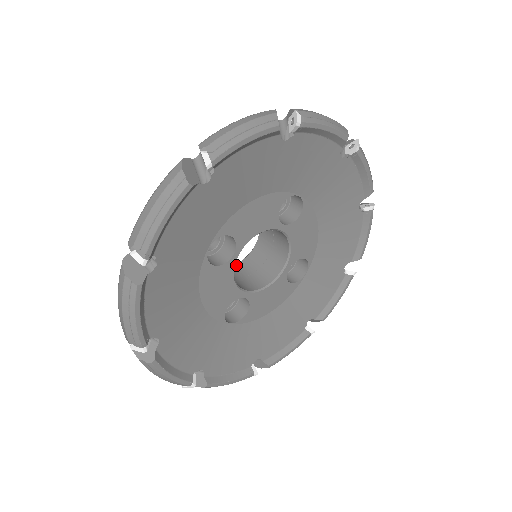
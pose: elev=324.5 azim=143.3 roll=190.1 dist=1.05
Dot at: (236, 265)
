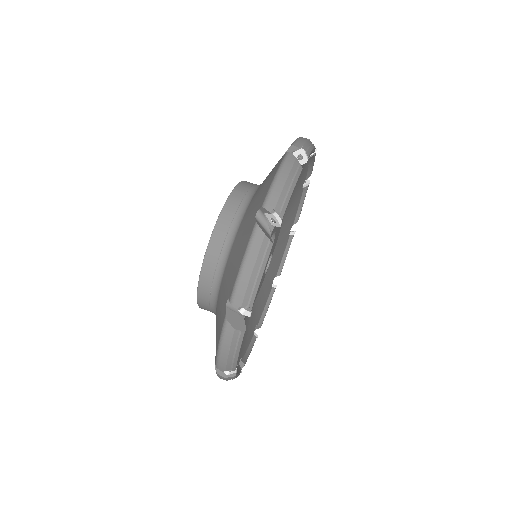
Dot at: occluded
